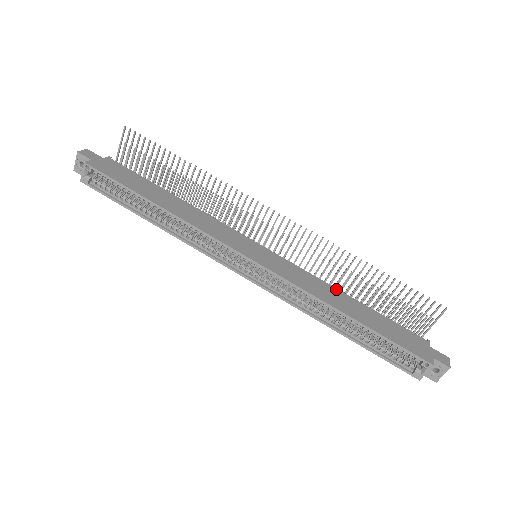
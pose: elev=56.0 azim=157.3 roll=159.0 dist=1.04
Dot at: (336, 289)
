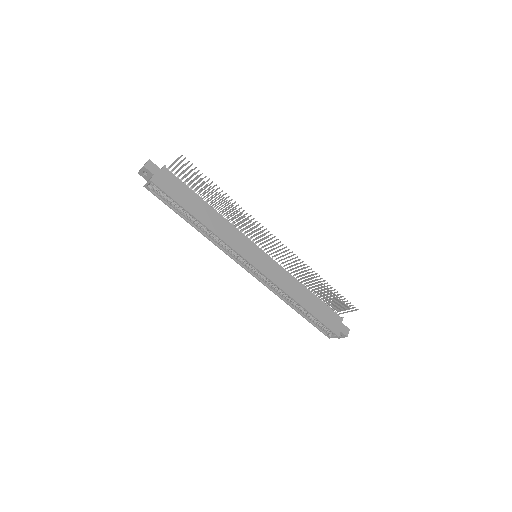
Dot at: (300, 283)
